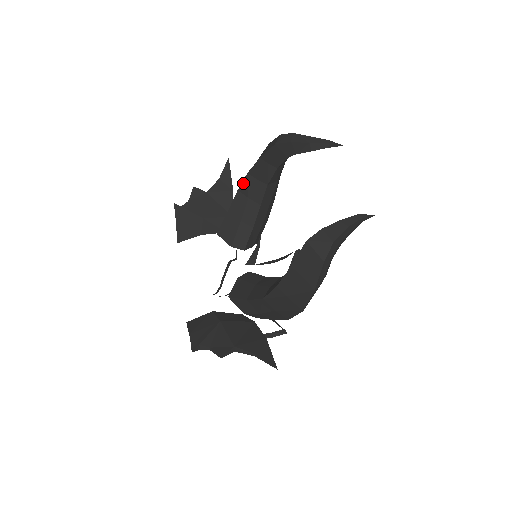
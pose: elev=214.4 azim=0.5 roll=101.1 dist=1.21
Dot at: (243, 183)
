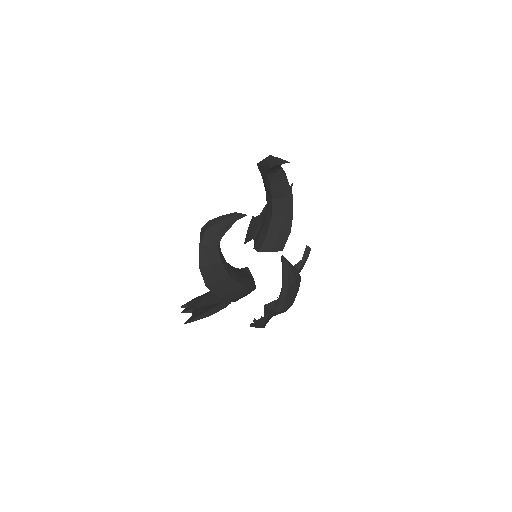
Dot at: (266, 198)
